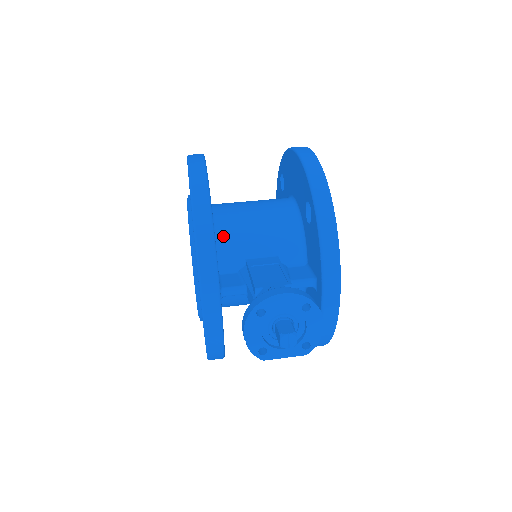
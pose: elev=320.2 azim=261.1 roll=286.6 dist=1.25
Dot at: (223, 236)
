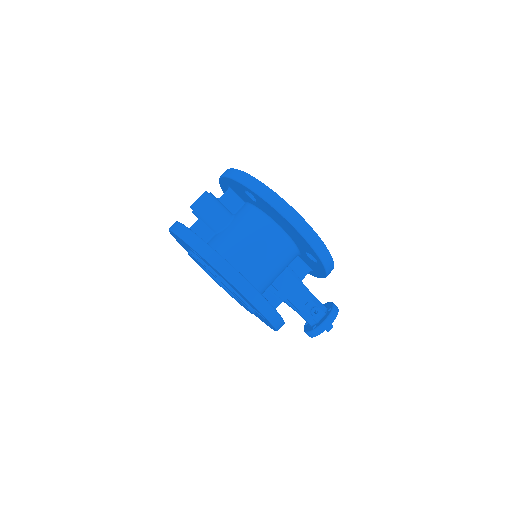
Dot at: (260, 289)
